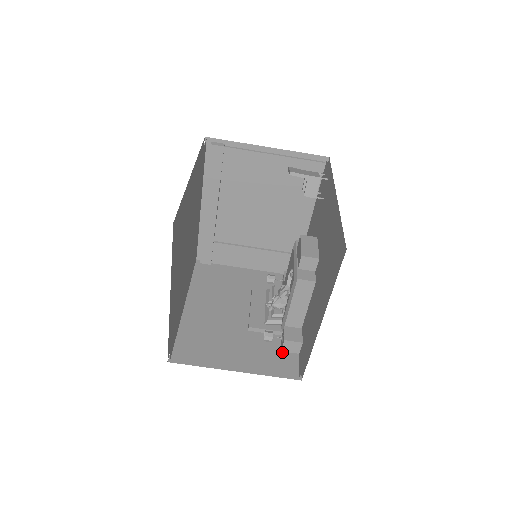
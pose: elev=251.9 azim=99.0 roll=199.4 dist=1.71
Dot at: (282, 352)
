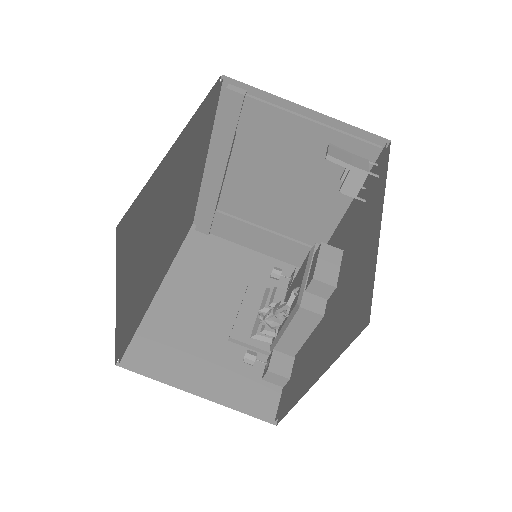
Dot at: (263, 379)
